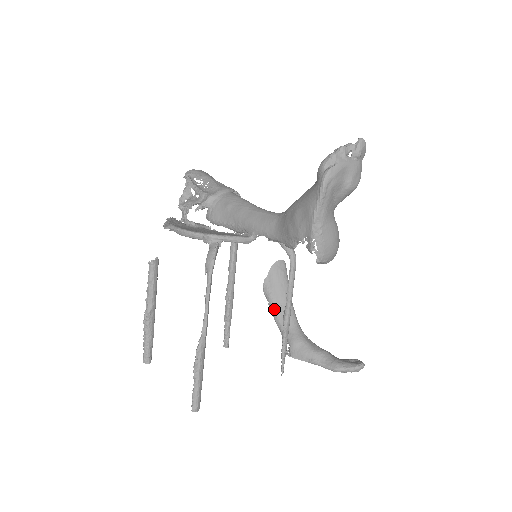
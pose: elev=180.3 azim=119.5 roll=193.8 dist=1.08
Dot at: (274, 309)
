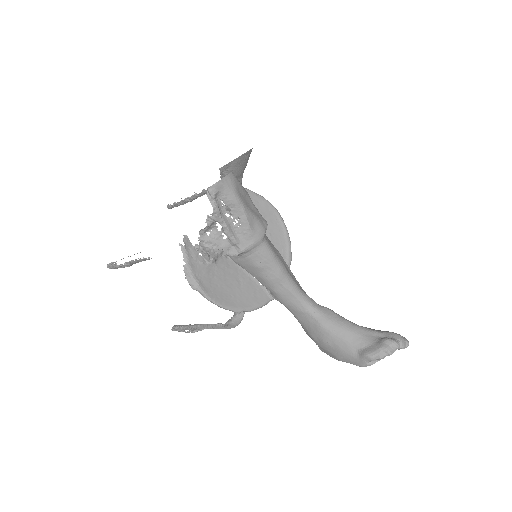
Dot at: occluded
